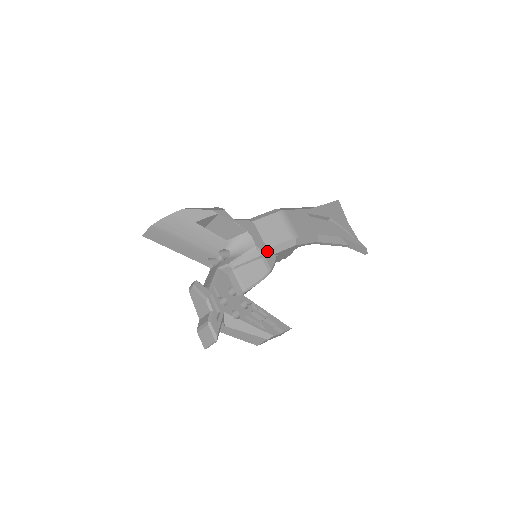
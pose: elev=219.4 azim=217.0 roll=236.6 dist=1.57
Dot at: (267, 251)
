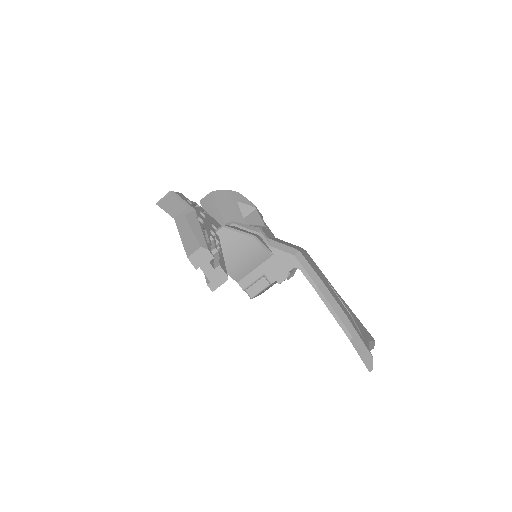
Dot at: (267, 238)
